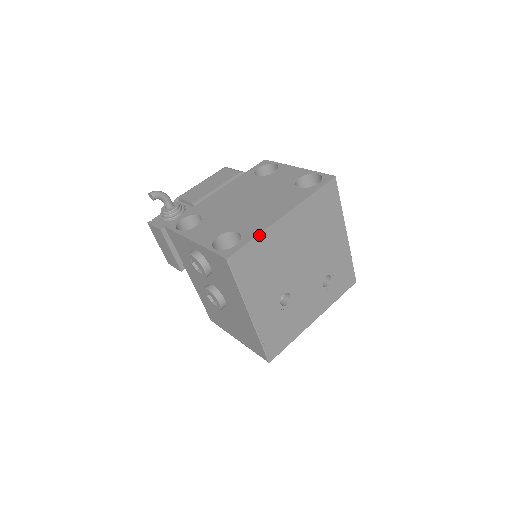
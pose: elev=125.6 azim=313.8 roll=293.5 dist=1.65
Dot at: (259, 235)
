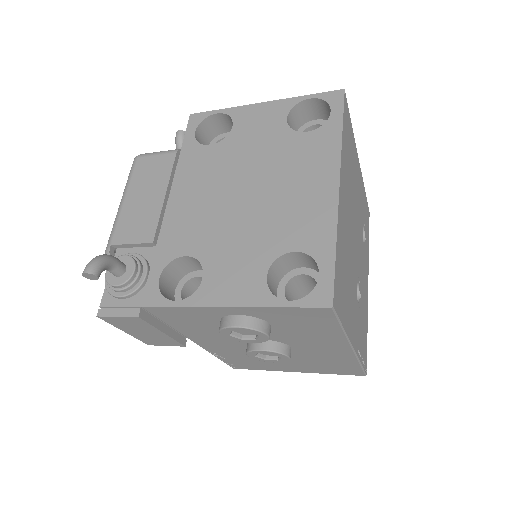
Dot at: (336, 238)
